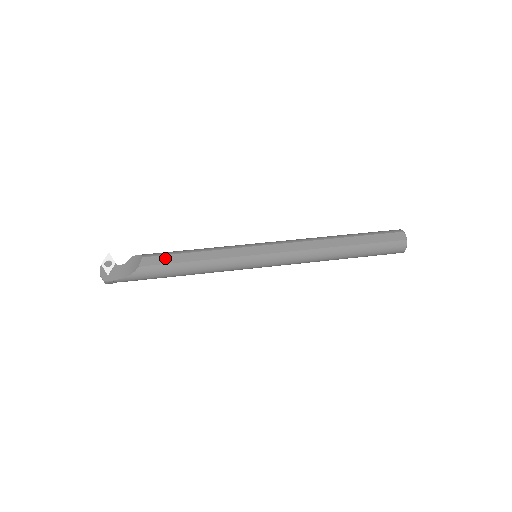
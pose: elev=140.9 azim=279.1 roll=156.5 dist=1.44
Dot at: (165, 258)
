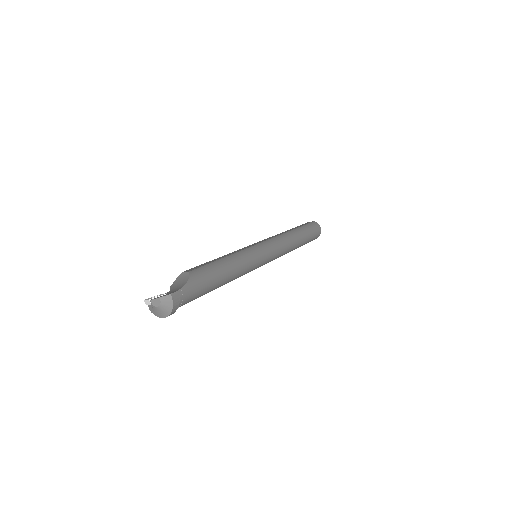
Dot at: (201, 265)
